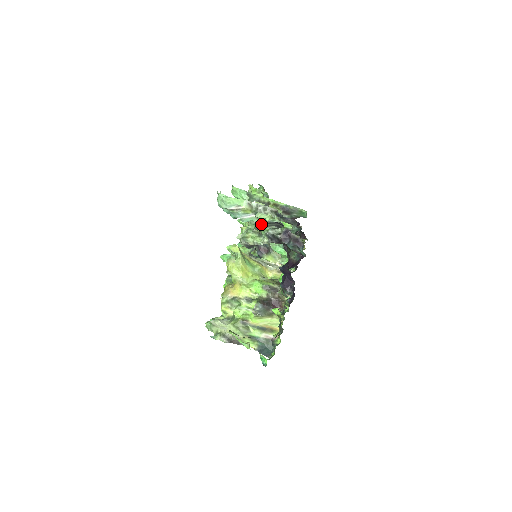
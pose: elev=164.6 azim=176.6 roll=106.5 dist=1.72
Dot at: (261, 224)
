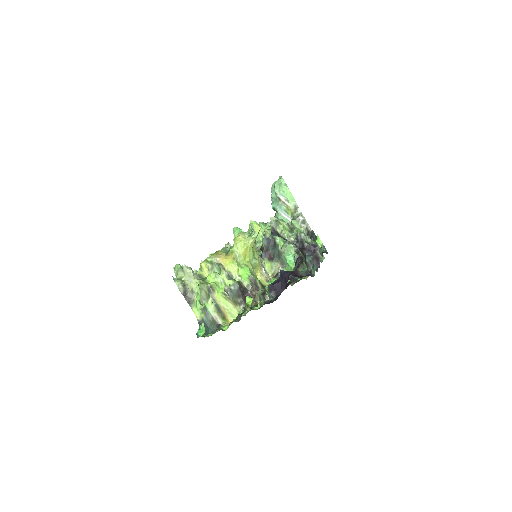
Dot at: occluded
